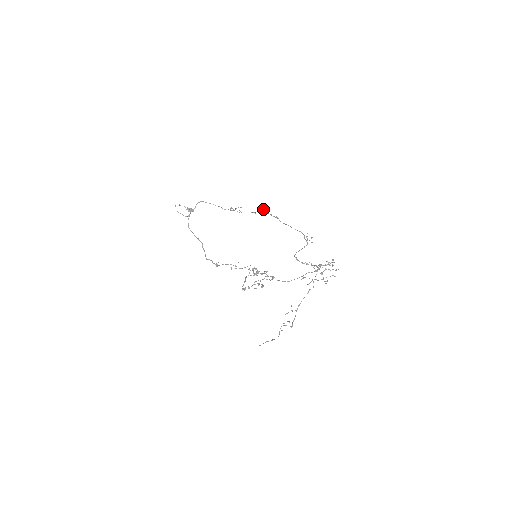
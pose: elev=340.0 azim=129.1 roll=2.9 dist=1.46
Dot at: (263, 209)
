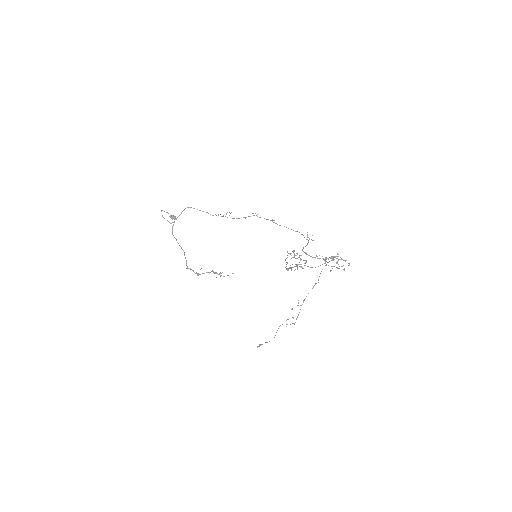
Dot at: (255, 213)
